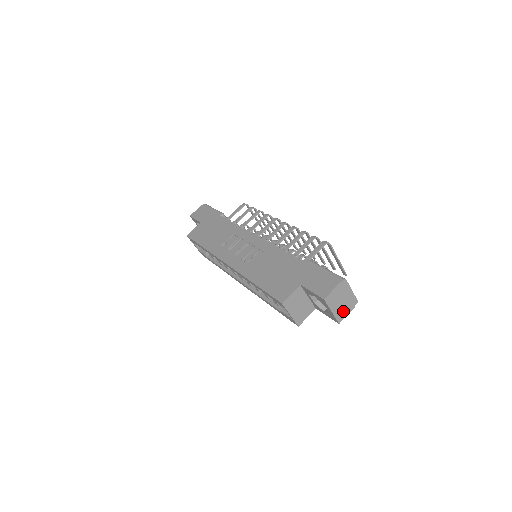
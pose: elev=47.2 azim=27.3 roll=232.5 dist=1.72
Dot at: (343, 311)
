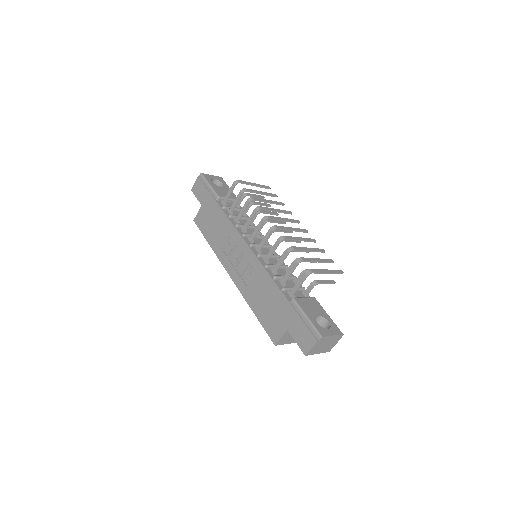
Dot at: (330, 346)
